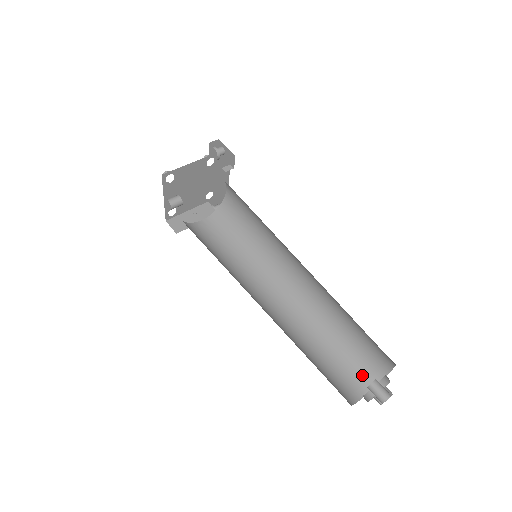
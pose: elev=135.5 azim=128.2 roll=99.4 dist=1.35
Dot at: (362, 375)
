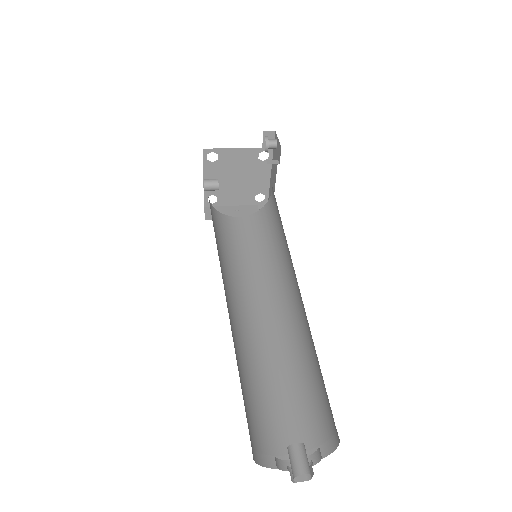
Dot at: (304, 440)
